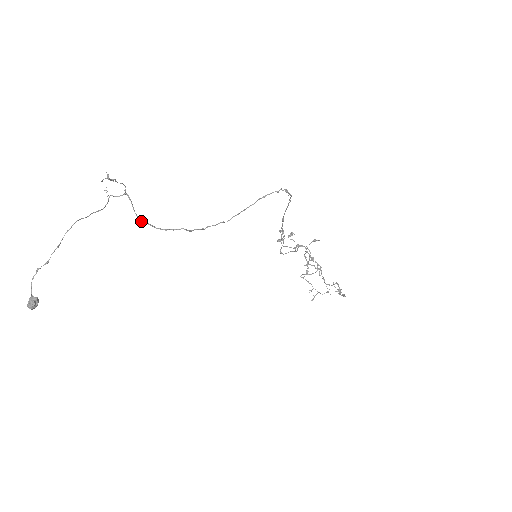
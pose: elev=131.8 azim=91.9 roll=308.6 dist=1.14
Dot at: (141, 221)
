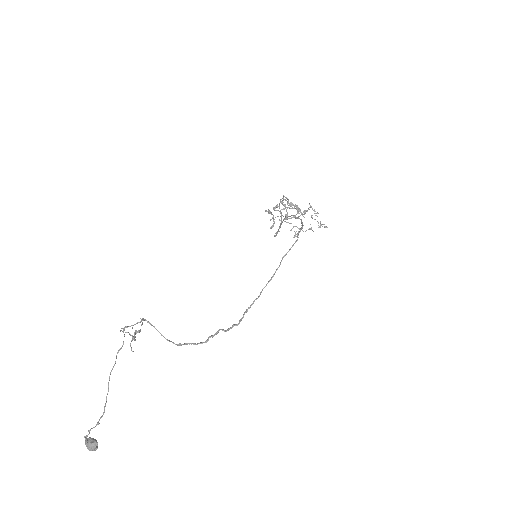
Dot at: occluded
